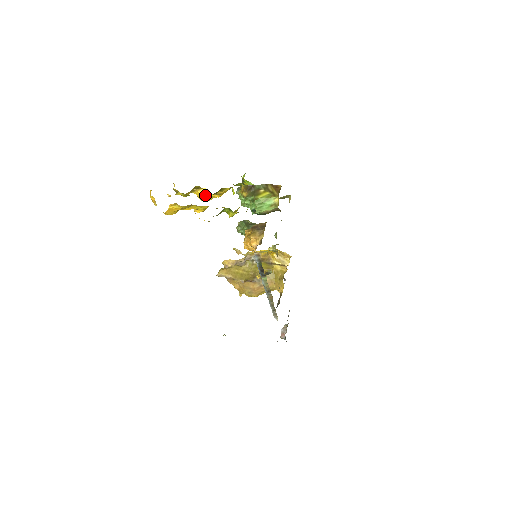
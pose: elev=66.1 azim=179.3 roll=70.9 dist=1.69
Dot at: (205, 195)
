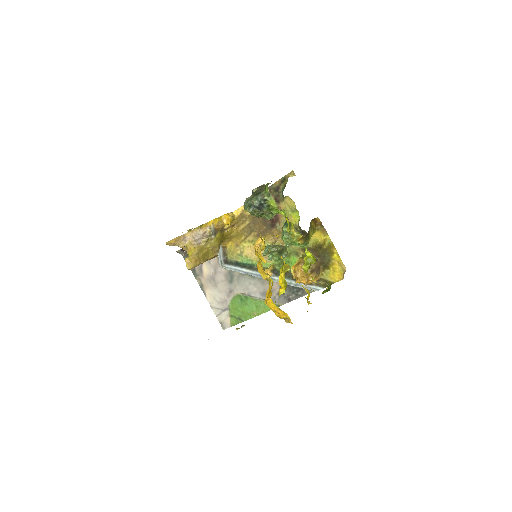
Dot at: occluded
